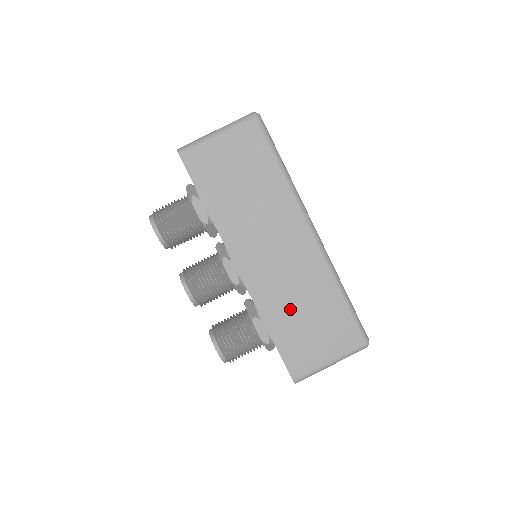
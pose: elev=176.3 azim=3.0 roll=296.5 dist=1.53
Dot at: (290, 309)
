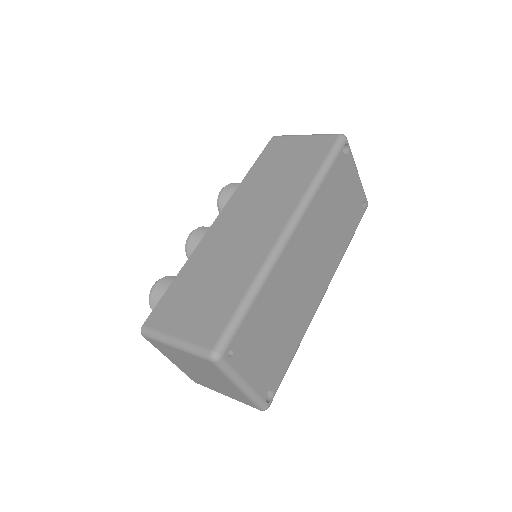
Dot at: (207, 270)
